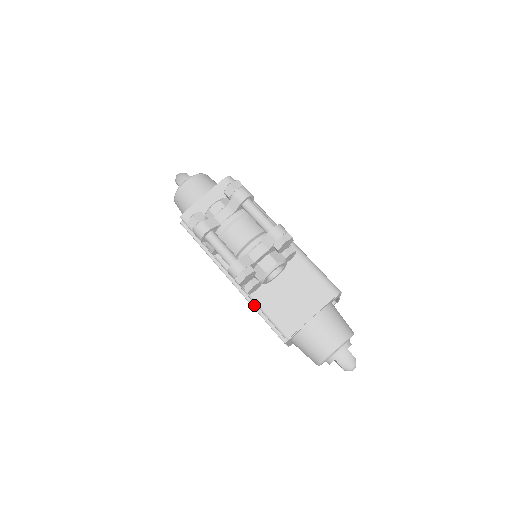
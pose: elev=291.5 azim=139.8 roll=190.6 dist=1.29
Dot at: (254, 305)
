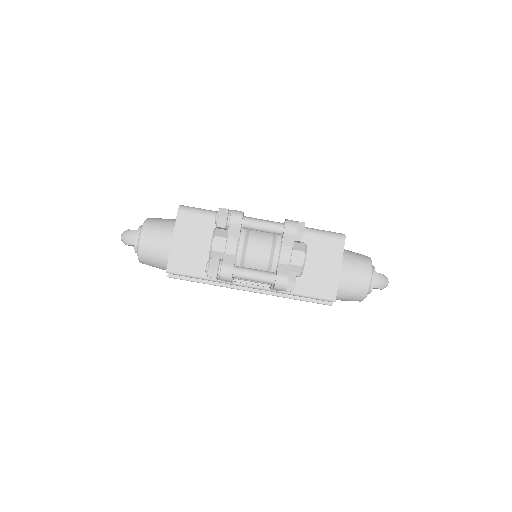
Dot at: (286, 296)
